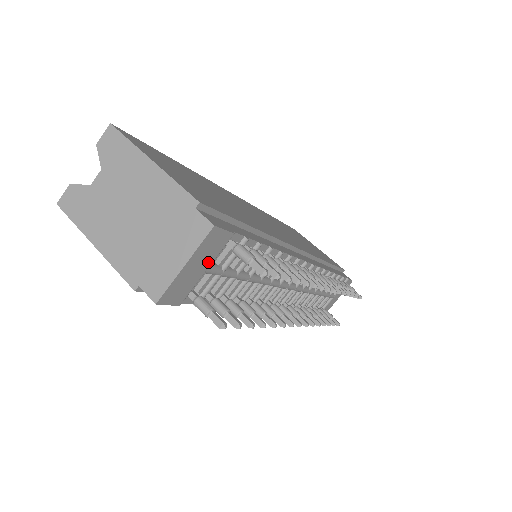
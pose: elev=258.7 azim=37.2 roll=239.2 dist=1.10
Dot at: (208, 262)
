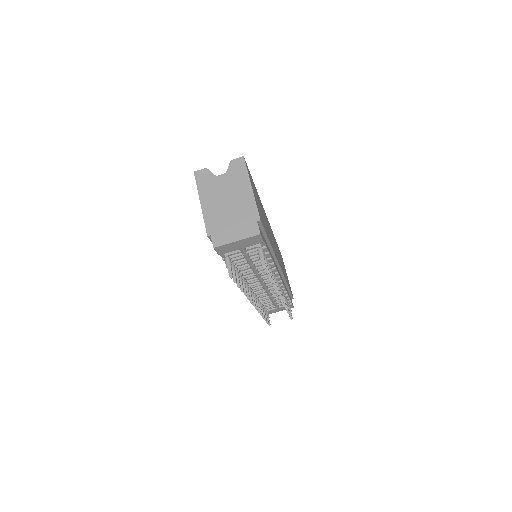
Dot at: (245, 246)
